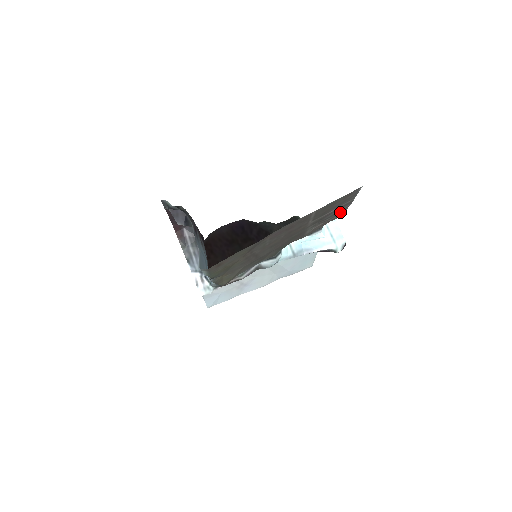
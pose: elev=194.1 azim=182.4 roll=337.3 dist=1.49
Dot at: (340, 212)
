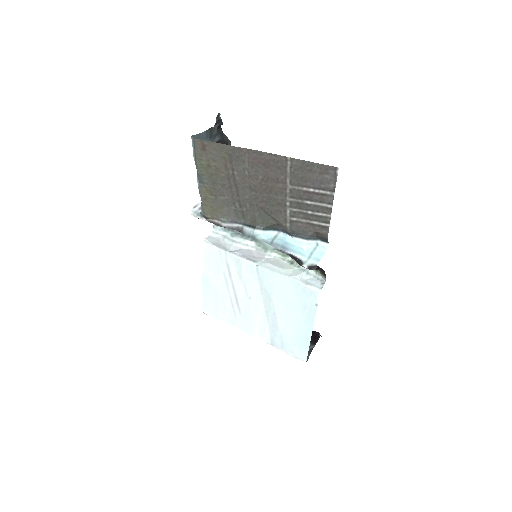
Dot at: (323, 215)
